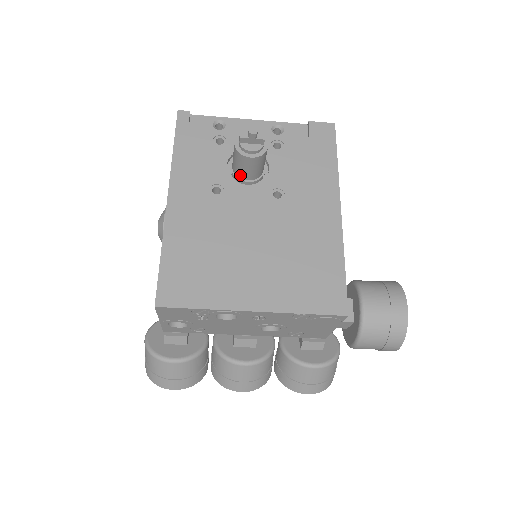
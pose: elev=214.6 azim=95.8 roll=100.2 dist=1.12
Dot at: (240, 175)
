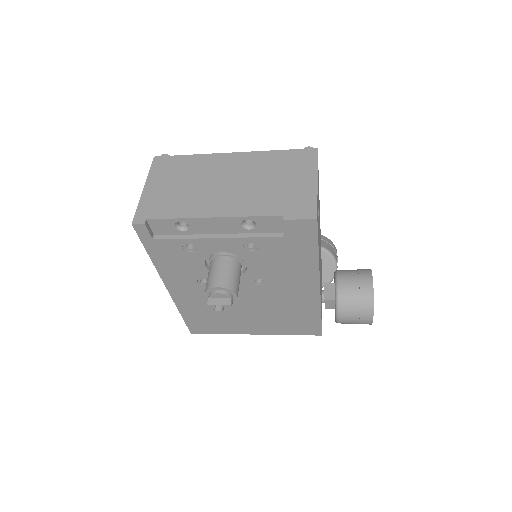
Dot at: occluded
